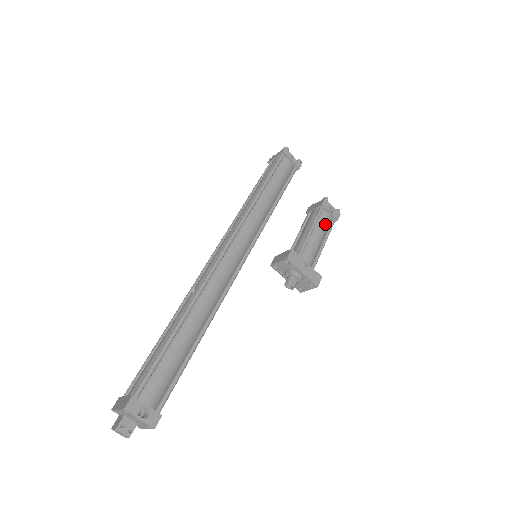
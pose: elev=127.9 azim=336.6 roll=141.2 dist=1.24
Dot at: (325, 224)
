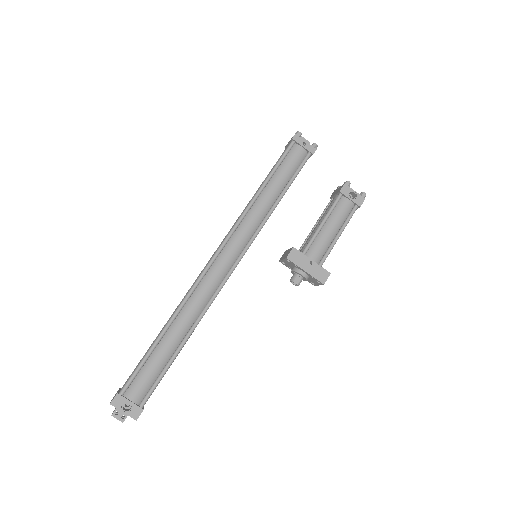
Dot at: (342, 213)
